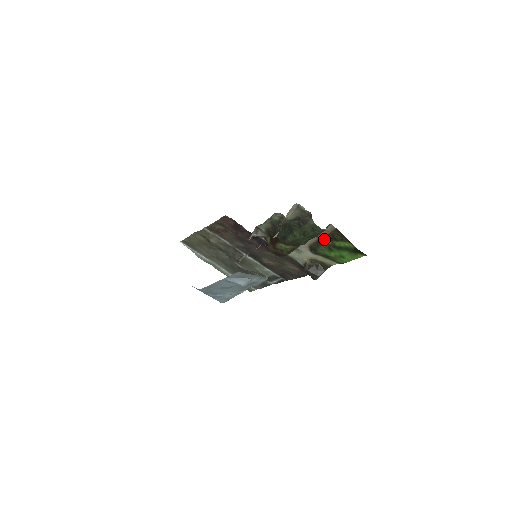
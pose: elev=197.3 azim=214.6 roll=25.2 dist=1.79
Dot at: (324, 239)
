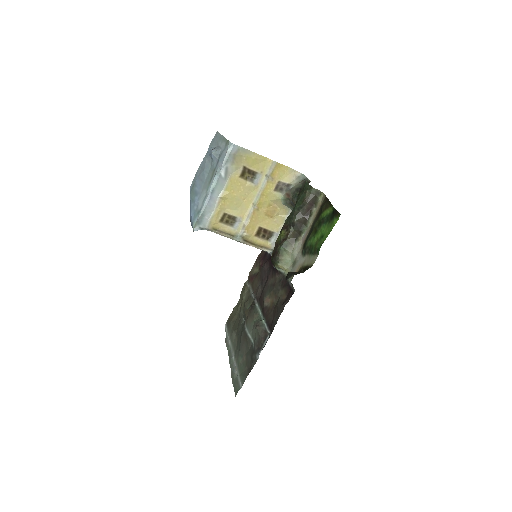
Dot at: (315, 222)
